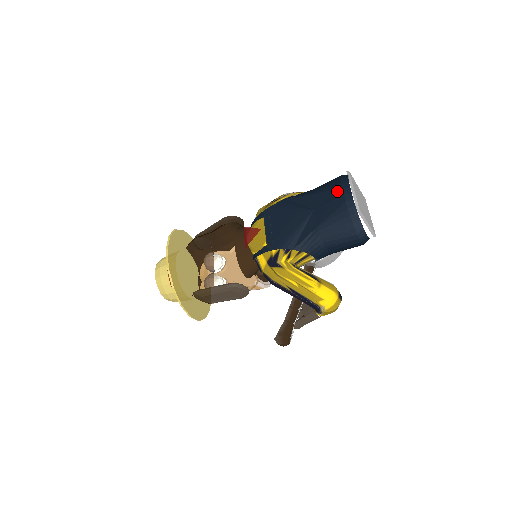
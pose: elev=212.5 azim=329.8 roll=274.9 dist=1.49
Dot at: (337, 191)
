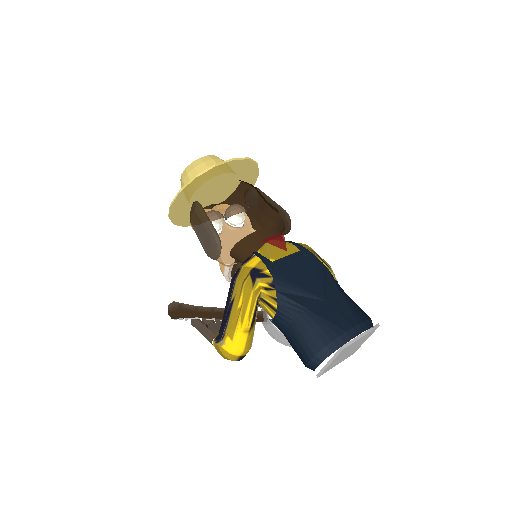
Dot at: (354, 319)
